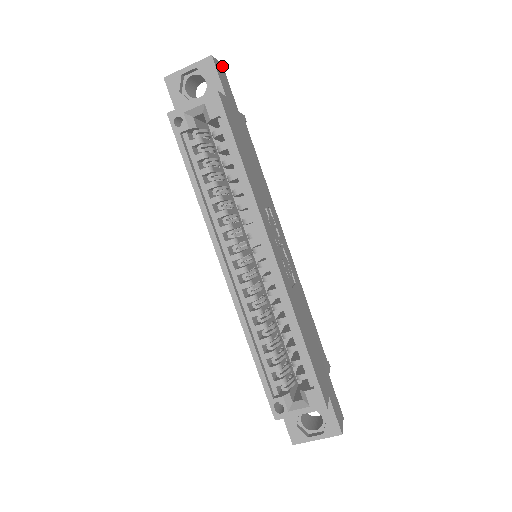
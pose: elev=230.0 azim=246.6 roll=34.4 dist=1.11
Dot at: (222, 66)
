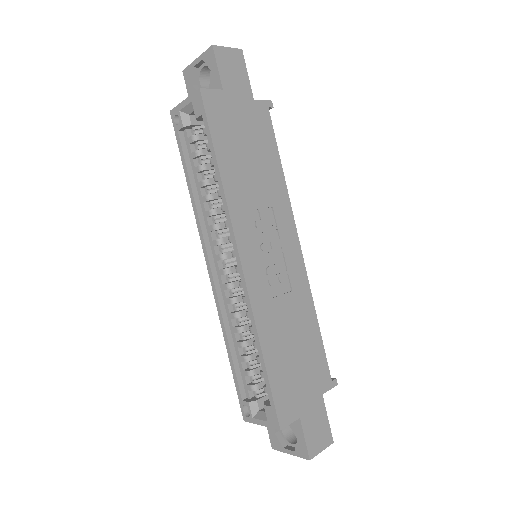
Dot at: (239, 50)
